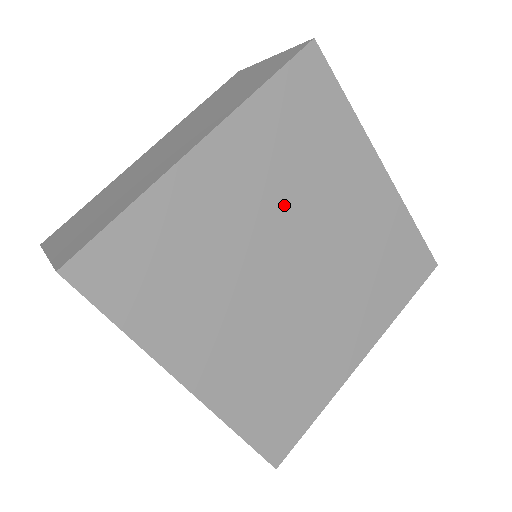
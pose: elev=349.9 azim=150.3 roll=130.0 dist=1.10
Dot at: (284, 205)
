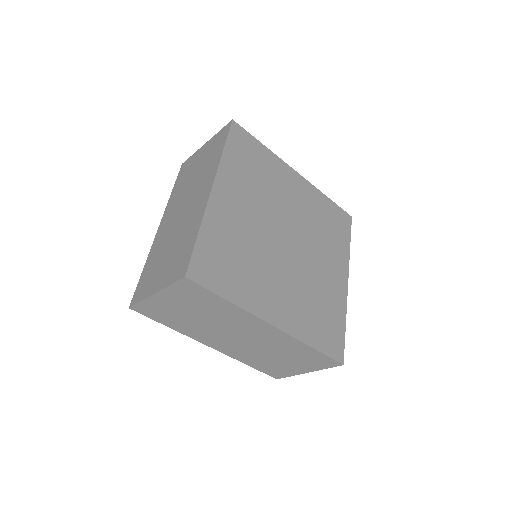
Dot at: (304, 223)
